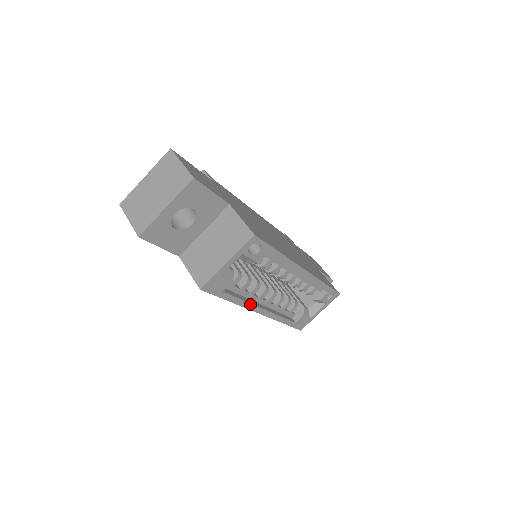
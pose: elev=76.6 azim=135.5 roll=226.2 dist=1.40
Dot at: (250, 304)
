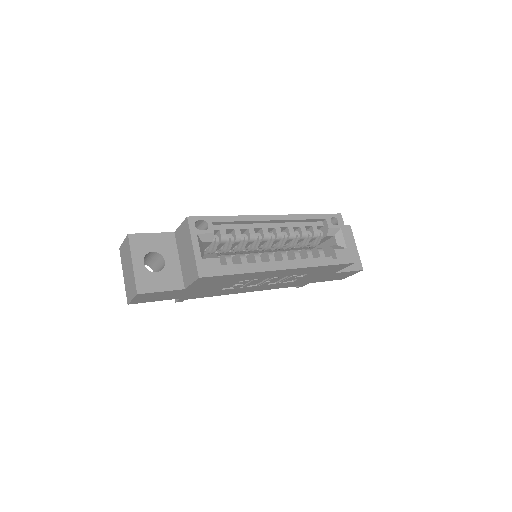
Dot at: (263, 267)
